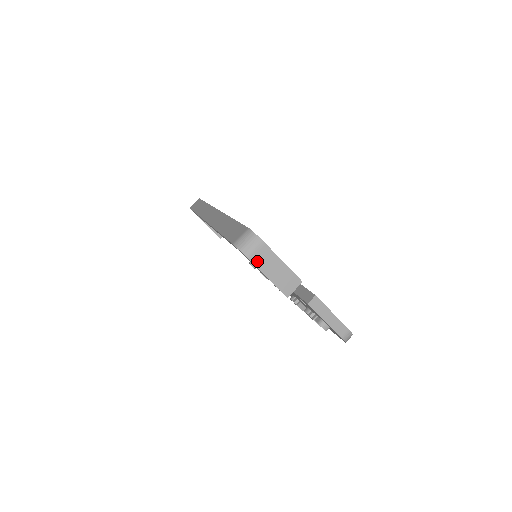
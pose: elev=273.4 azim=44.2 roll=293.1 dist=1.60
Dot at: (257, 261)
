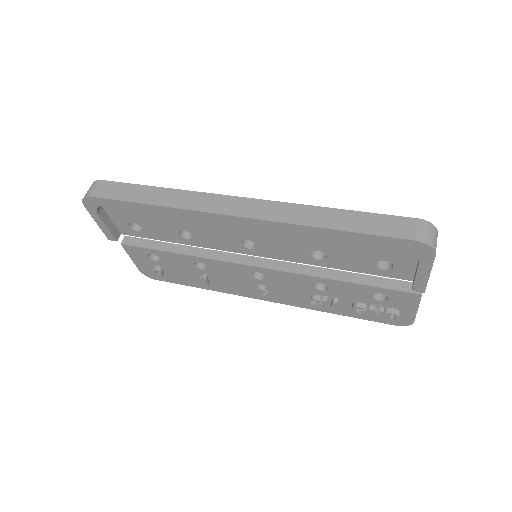
Dot at: (434, 257)
